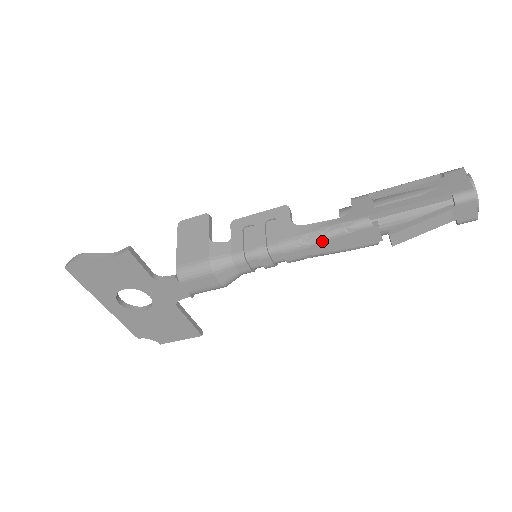
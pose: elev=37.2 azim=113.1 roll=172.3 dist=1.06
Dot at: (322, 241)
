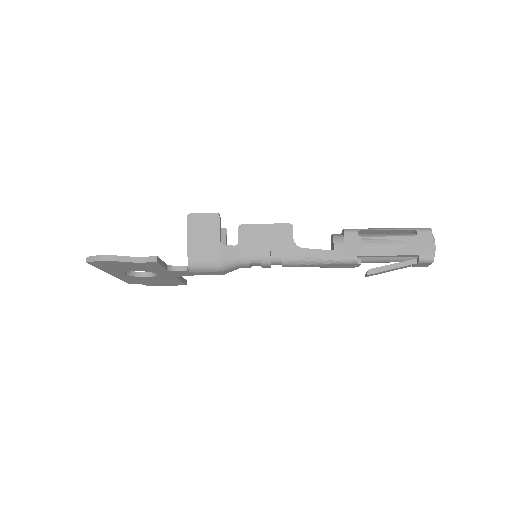
Dot at: (316, 264)
